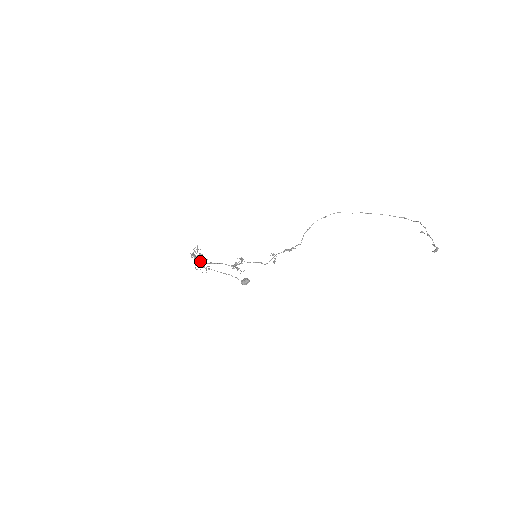
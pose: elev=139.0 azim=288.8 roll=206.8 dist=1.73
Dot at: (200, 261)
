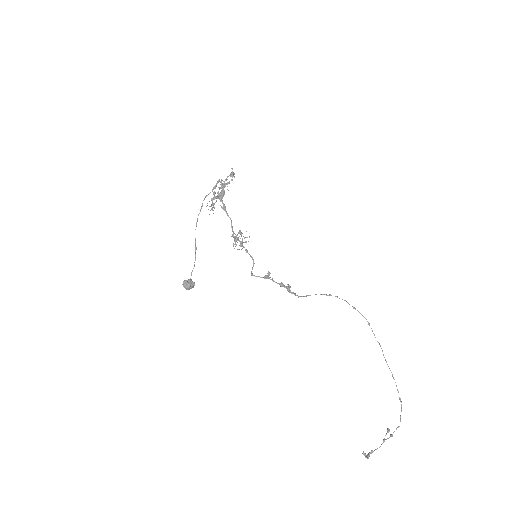
Dot at: (216, 196)
